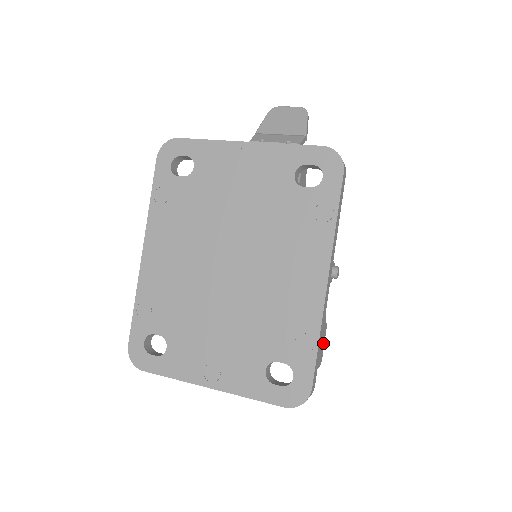
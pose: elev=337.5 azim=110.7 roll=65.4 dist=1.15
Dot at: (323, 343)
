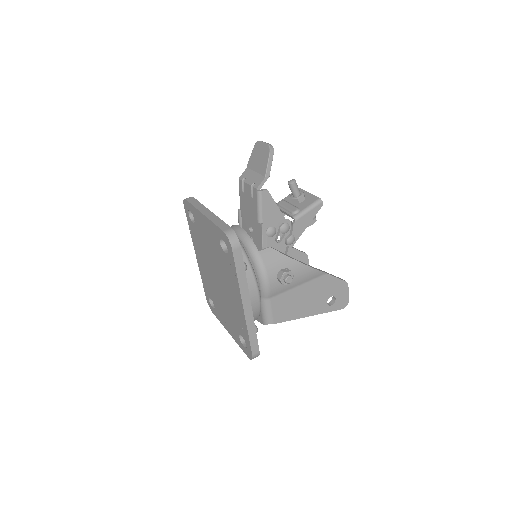
Dot at: (345, 293)
